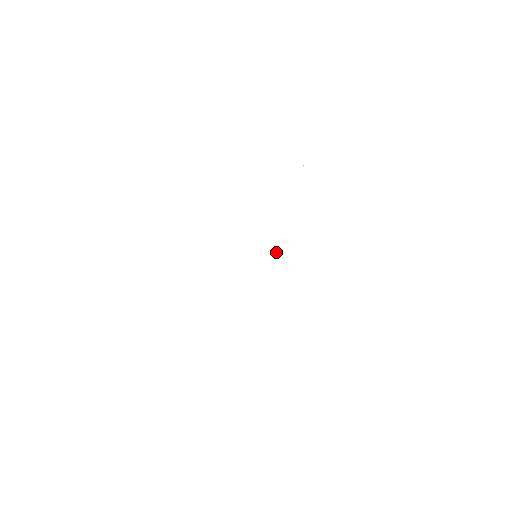
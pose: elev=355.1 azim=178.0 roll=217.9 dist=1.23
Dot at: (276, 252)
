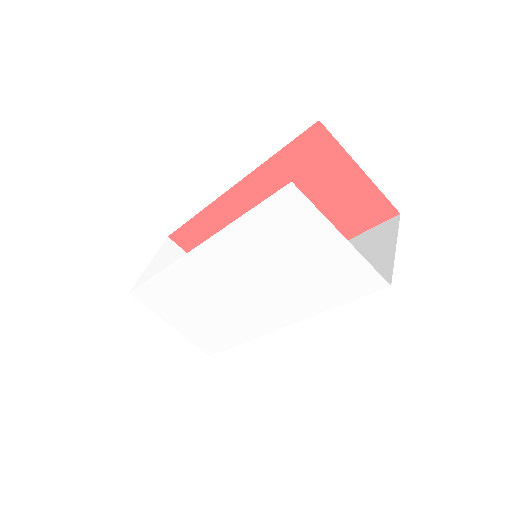
Dot at: (256, 300)
